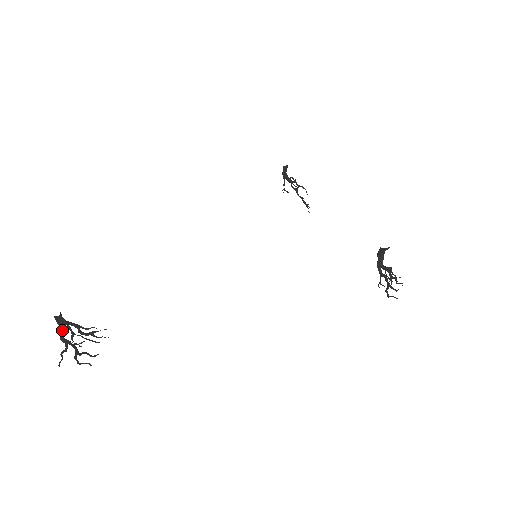
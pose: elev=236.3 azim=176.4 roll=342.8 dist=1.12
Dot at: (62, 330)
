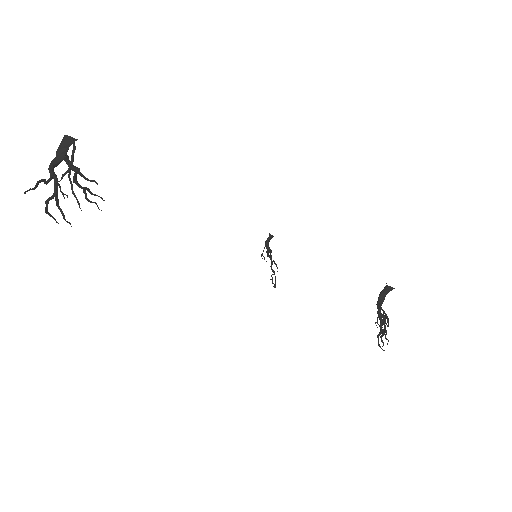
Dot at: (57, 161)
